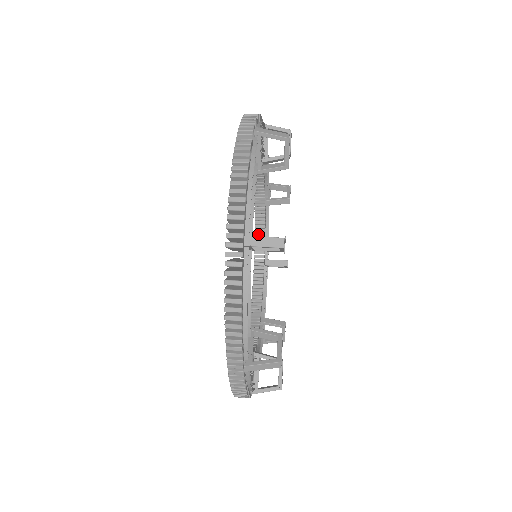
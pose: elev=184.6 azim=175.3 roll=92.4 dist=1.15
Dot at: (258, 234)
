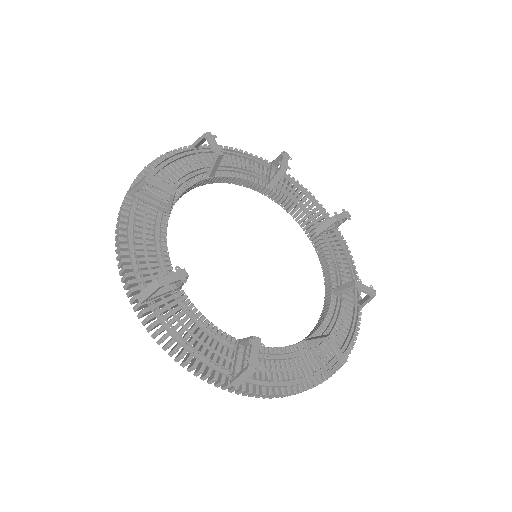
Dot at: (324, 267)
